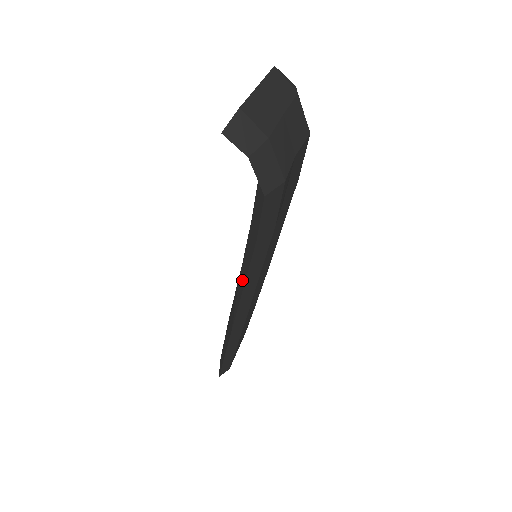
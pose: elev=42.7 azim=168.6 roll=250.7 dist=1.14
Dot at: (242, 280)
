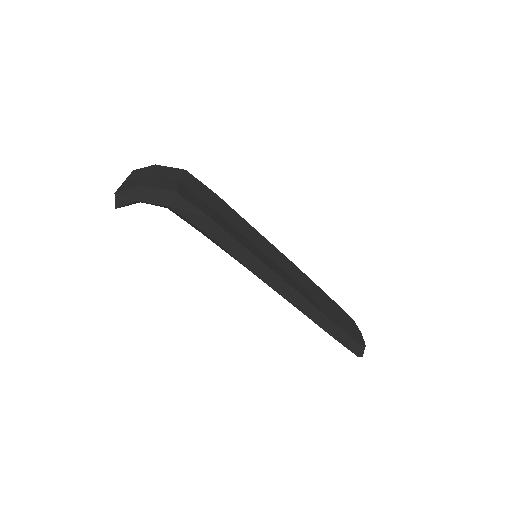
Dot at: occluded
